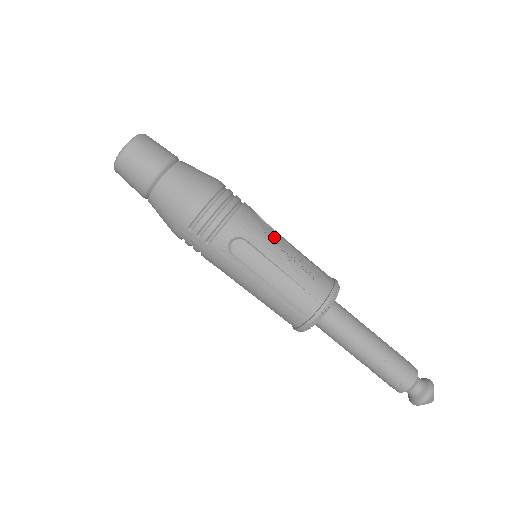
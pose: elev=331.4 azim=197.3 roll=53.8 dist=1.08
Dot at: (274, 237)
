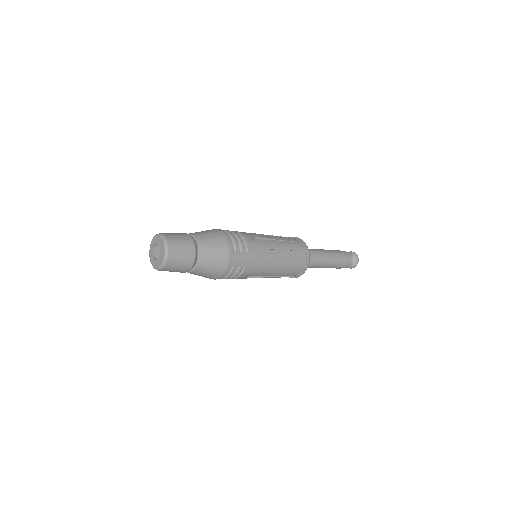
Dot at: occluded
